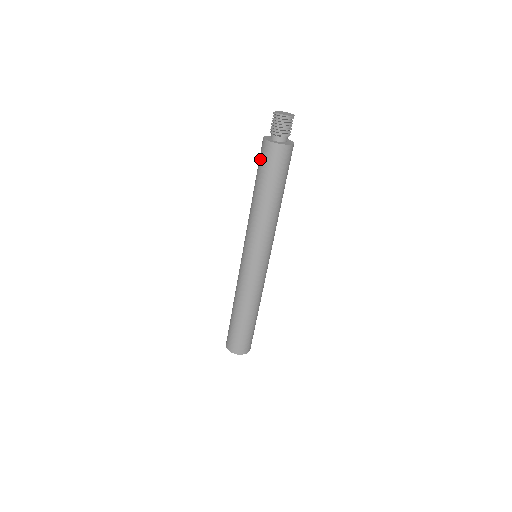
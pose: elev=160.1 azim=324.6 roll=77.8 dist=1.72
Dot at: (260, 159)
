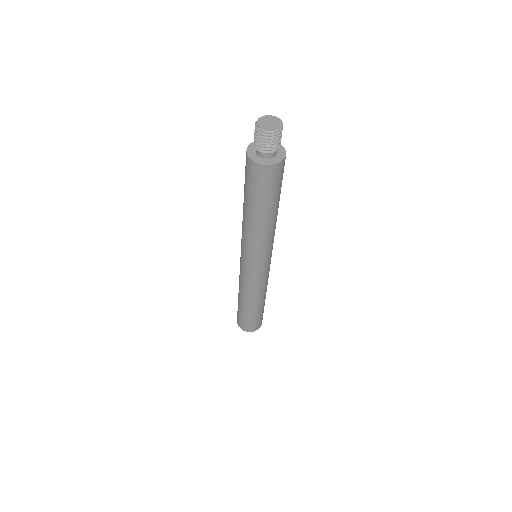
Dot at: (248, 179)
